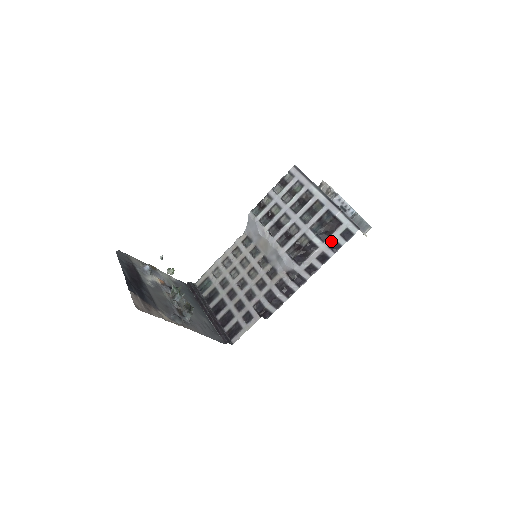
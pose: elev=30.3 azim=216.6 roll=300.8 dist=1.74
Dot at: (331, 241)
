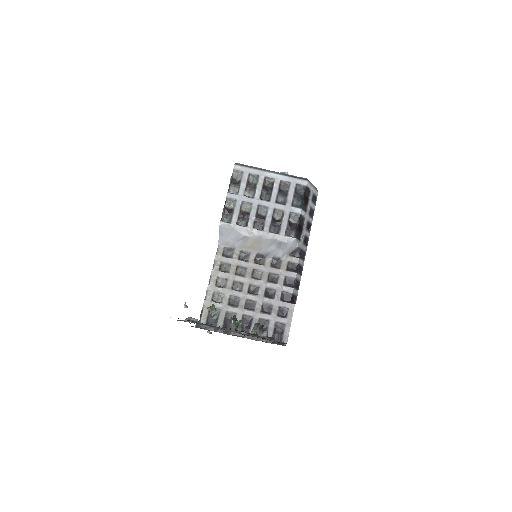
Dot at: (309, 209)
